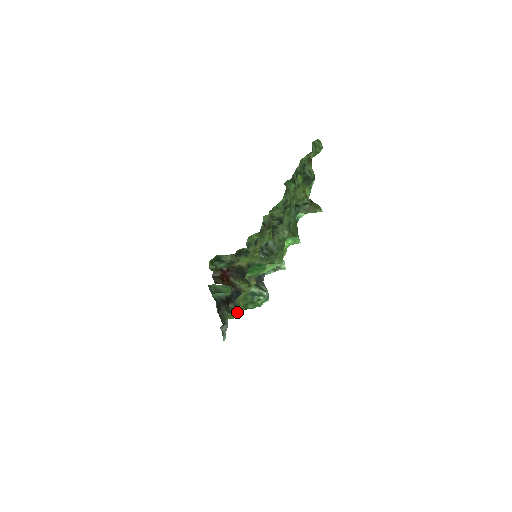
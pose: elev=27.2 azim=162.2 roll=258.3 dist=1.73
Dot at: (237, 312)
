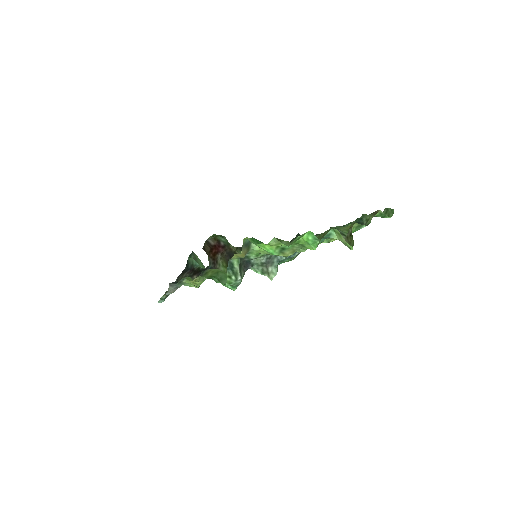
Dot at: (200, 276)
